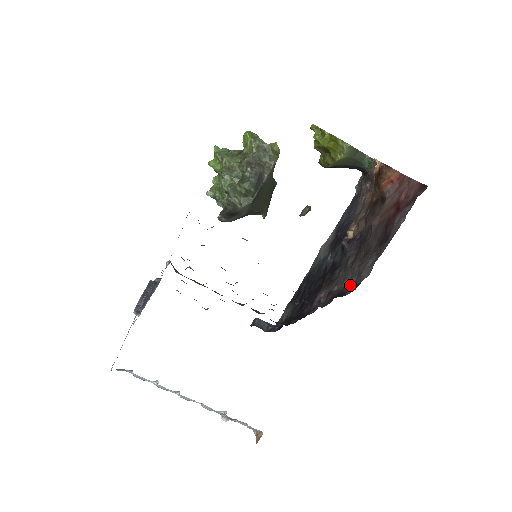
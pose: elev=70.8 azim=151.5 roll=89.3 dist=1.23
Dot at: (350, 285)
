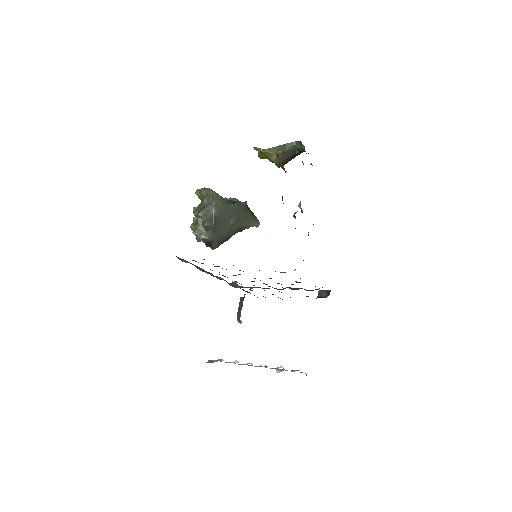
Dot at: occluded
